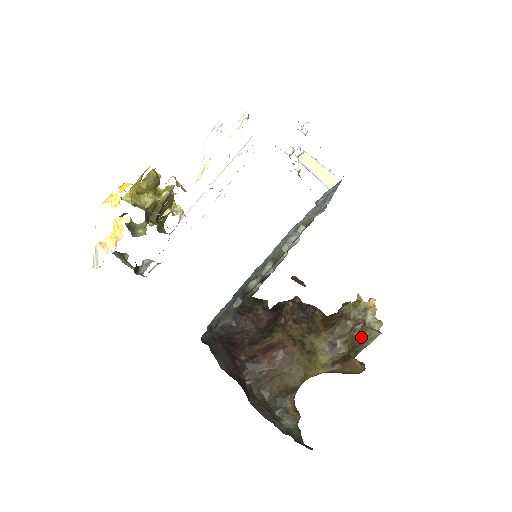
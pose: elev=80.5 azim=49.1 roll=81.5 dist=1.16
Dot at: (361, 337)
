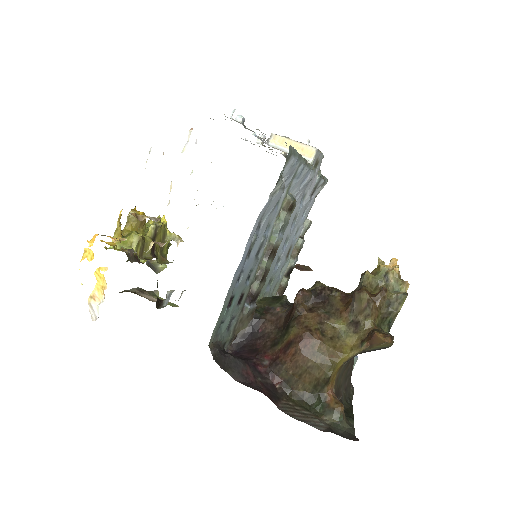
Dot at: (387, 305)
